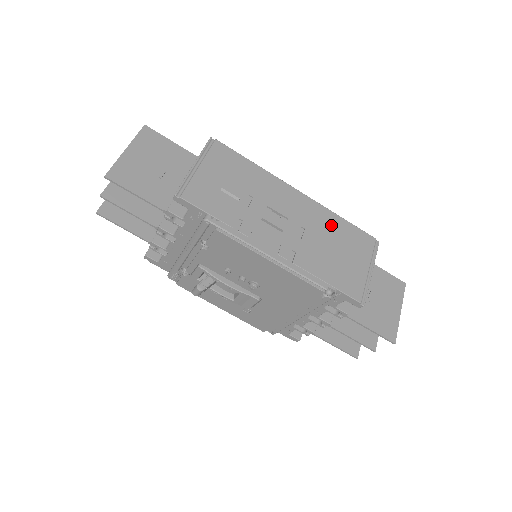
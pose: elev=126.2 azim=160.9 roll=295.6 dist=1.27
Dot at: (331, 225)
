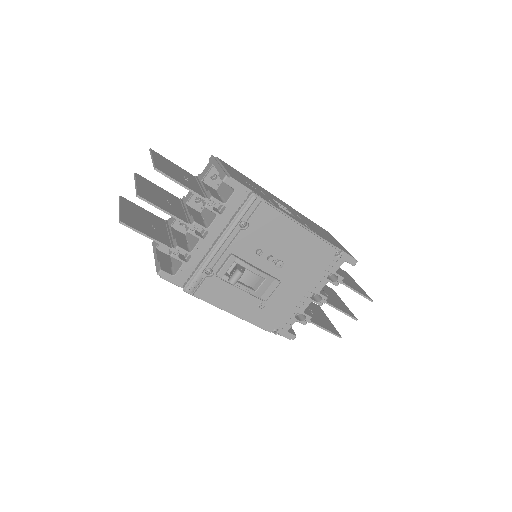
Dot at: (306, 219)
